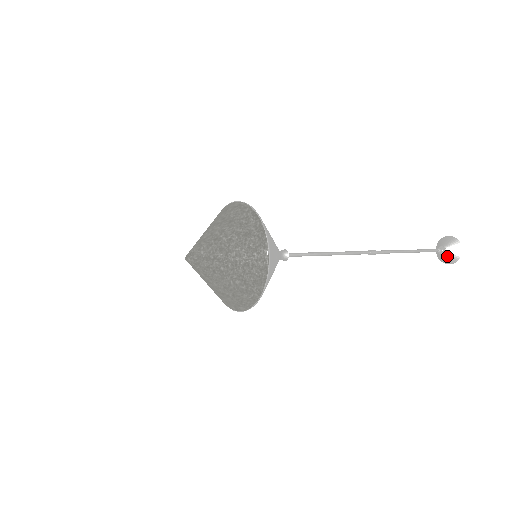
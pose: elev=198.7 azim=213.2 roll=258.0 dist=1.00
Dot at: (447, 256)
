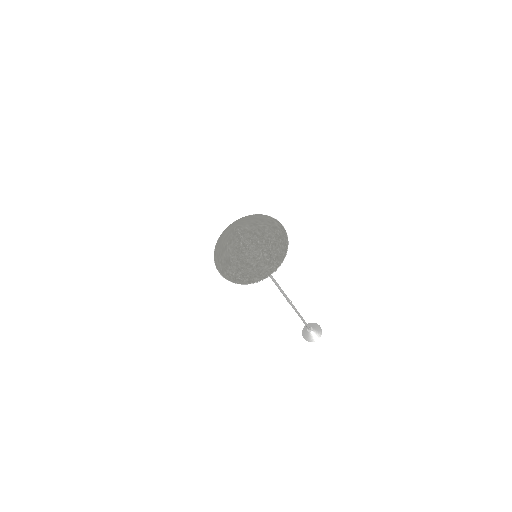
Dot at: (313, 334)
